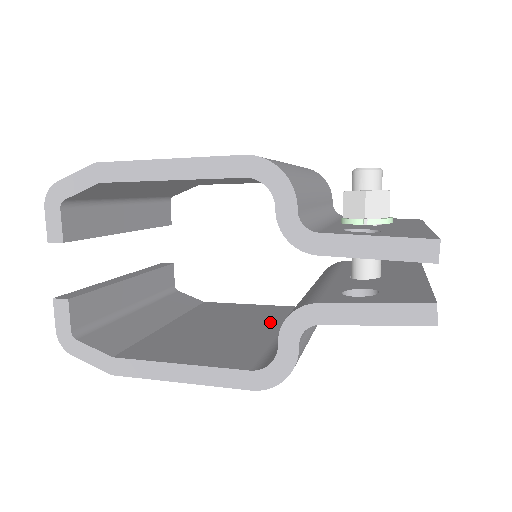
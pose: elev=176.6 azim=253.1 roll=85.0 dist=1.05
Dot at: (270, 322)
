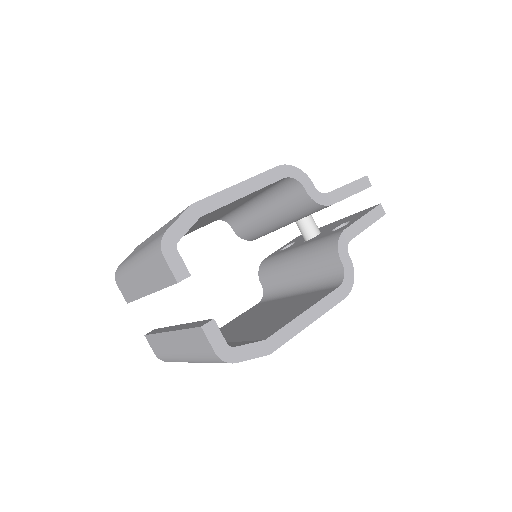
Dot at: (272, 304)
